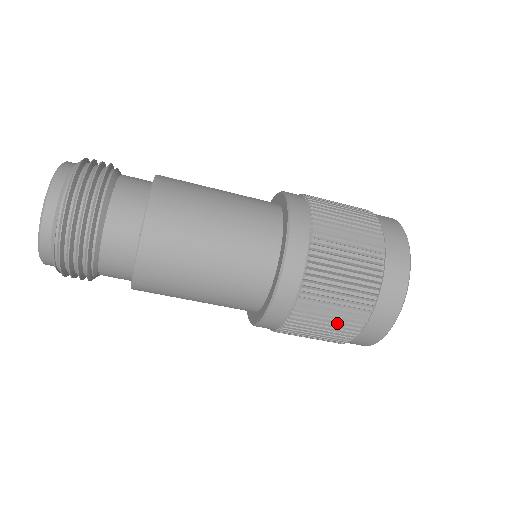
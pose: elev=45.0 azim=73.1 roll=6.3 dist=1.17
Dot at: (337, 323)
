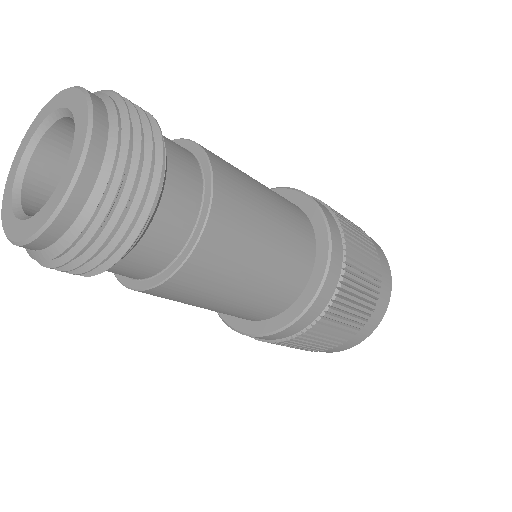
Dot at: (362, 303)
